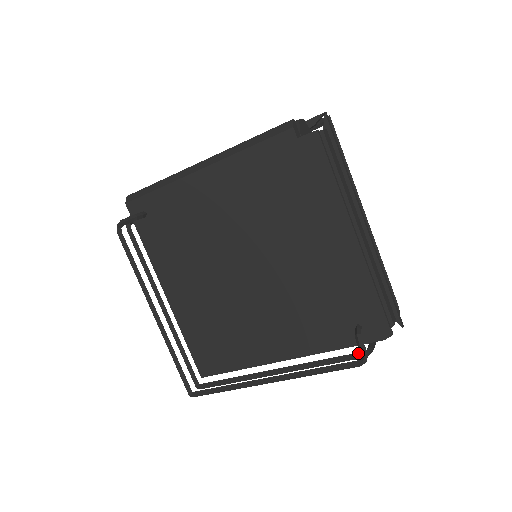
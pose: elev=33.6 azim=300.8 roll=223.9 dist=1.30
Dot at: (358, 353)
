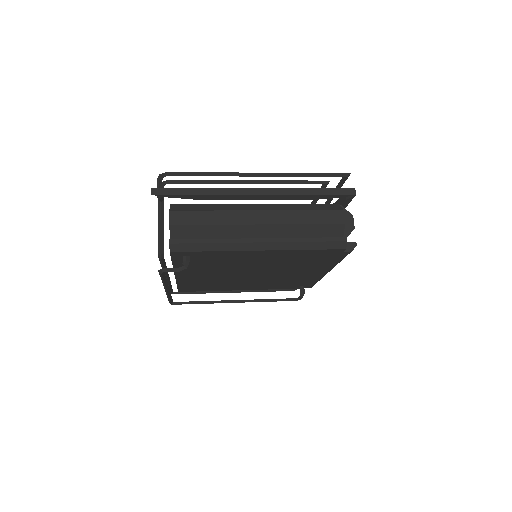
Dot at: (292, 289)
